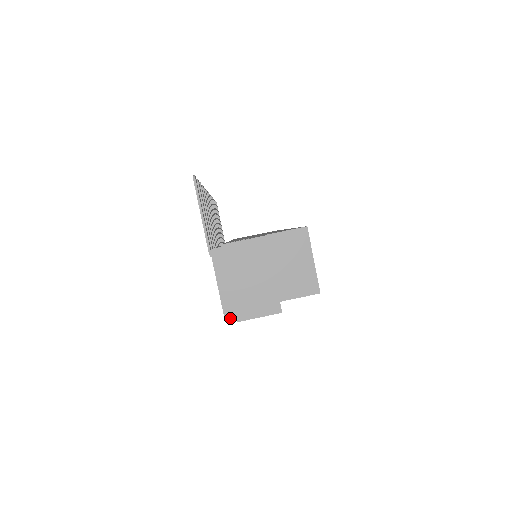
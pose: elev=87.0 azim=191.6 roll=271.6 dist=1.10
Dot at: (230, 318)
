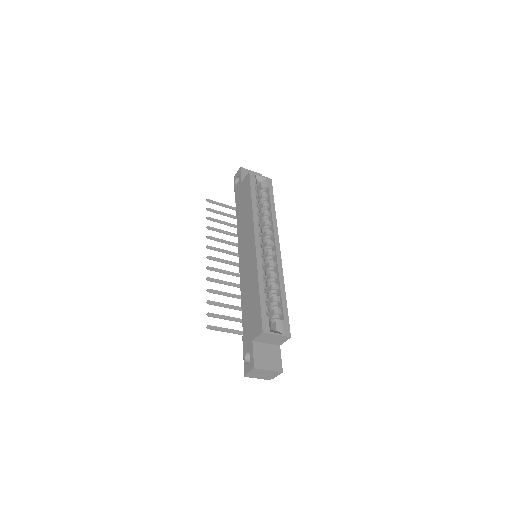
Dot at: (270, 379)
